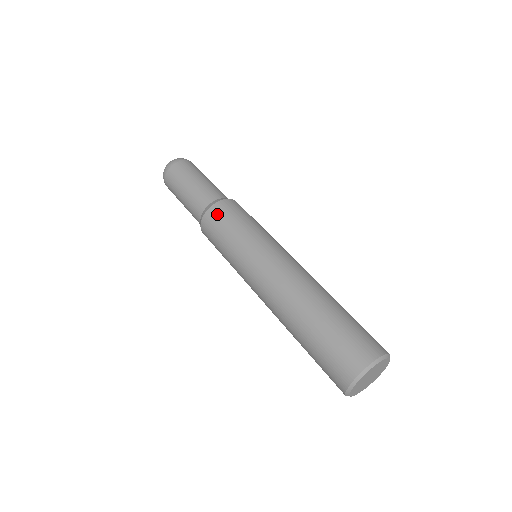
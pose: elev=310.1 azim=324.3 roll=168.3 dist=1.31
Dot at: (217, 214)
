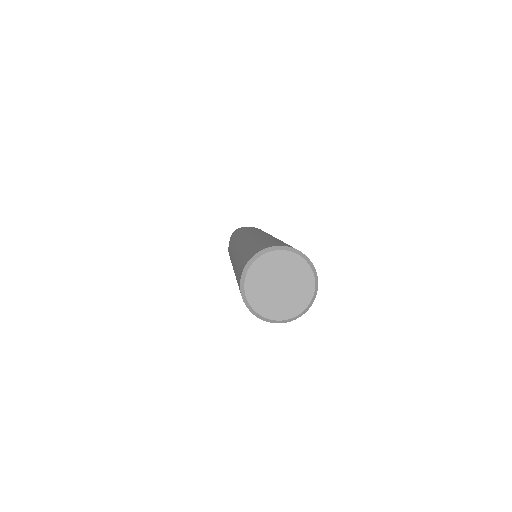
Dot at: occluded
